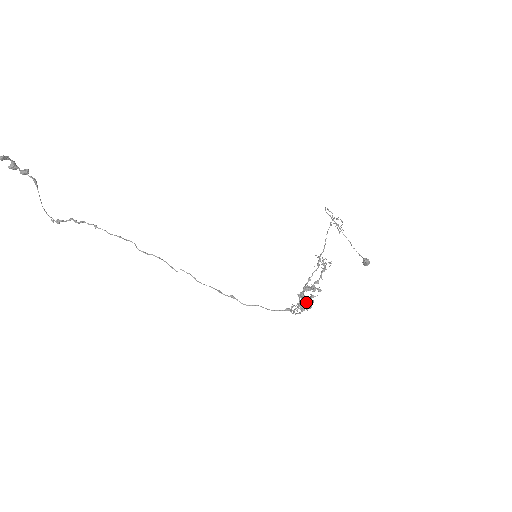
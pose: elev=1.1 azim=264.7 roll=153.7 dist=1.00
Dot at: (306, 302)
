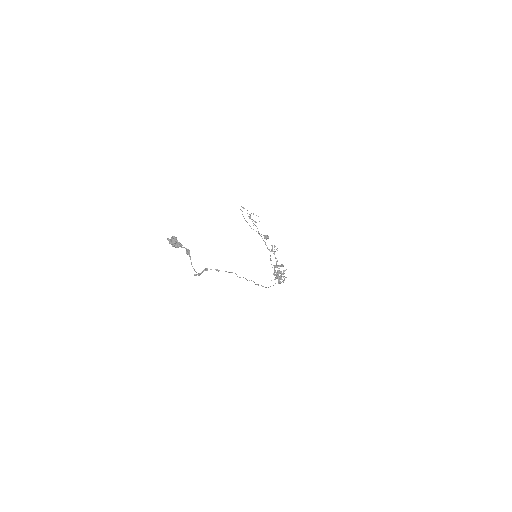
Dot at: (281, 275)
